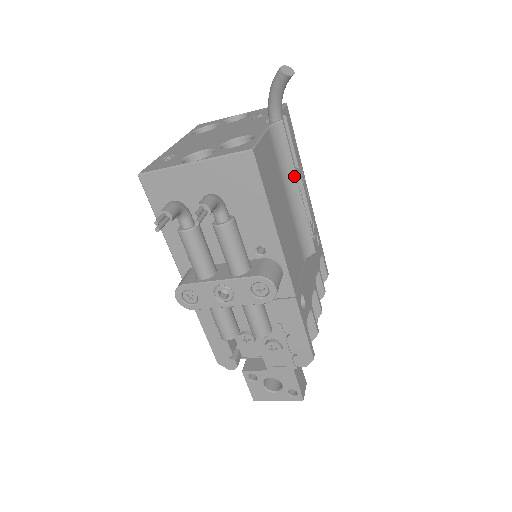
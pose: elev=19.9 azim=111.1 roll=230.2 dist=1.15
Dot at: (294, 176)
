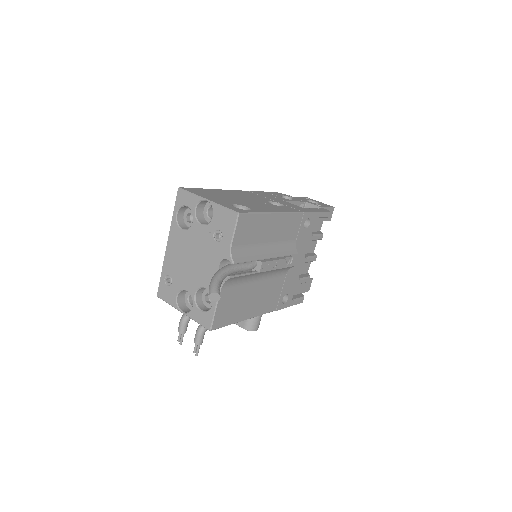
Dot at: (256, 274)
